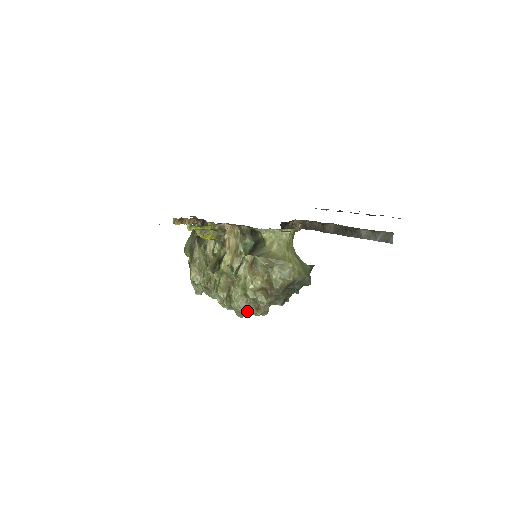
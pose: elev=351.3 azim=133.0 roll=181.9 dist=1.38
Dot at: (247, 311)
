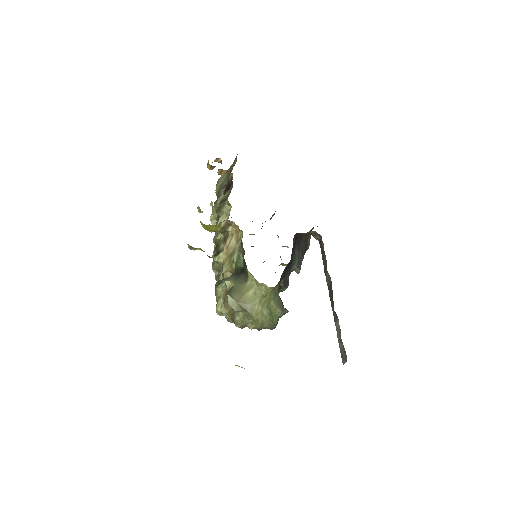
Dot at: occluded
